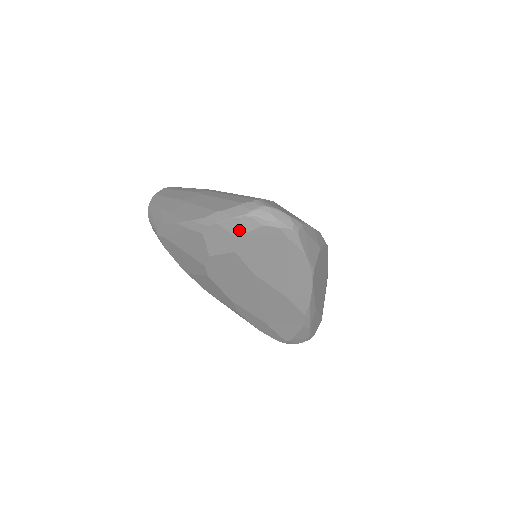
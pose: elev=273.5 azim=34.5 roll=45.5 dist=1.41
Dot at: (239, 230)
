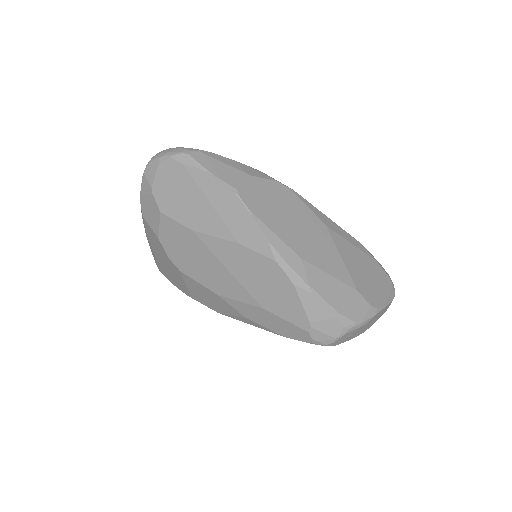
Dot at: (149, 185)
